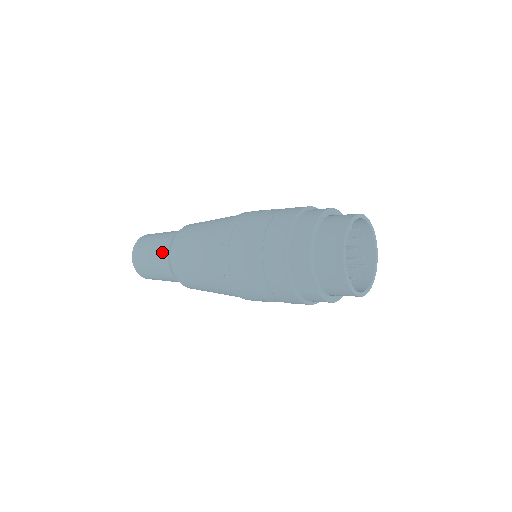
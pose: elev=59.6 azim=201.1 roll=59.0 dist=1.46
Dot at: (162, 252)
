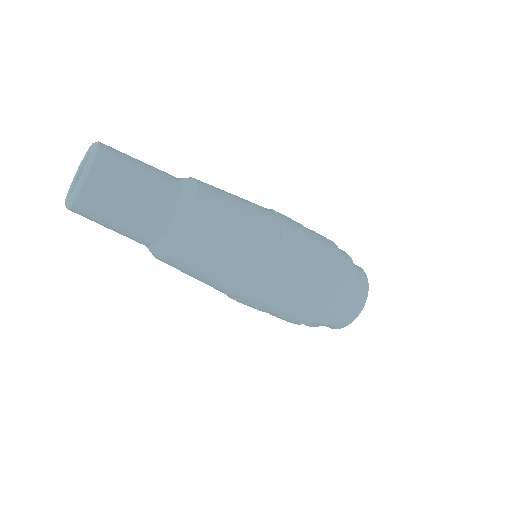
Dot at: (154, 223)
